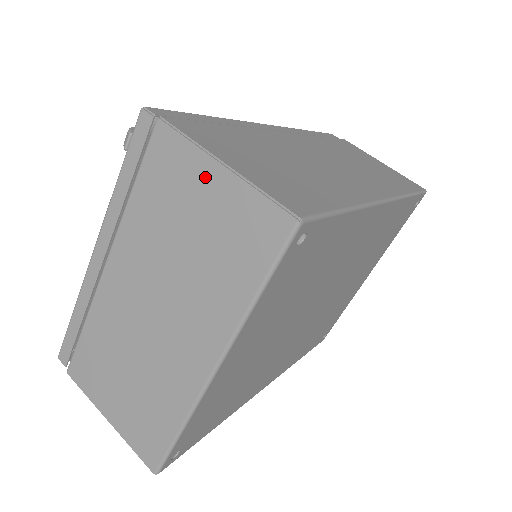
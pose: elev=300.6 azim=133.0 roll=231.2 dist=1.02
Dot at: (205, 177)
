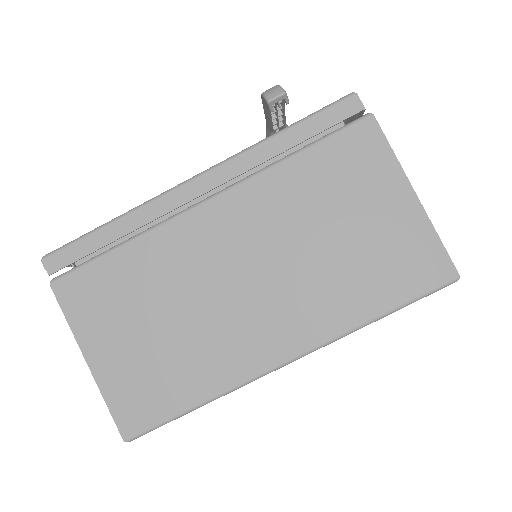
Dot at: (391, 193)
